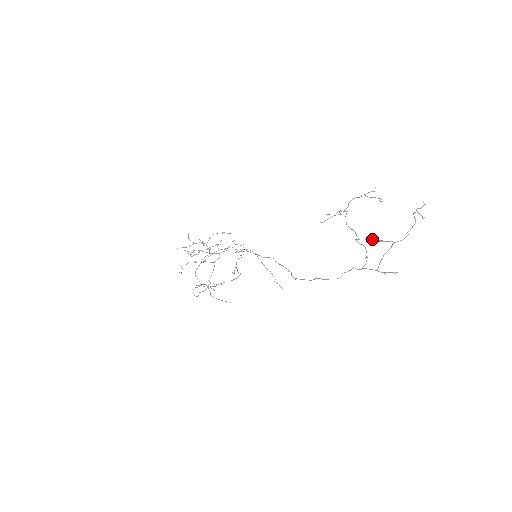
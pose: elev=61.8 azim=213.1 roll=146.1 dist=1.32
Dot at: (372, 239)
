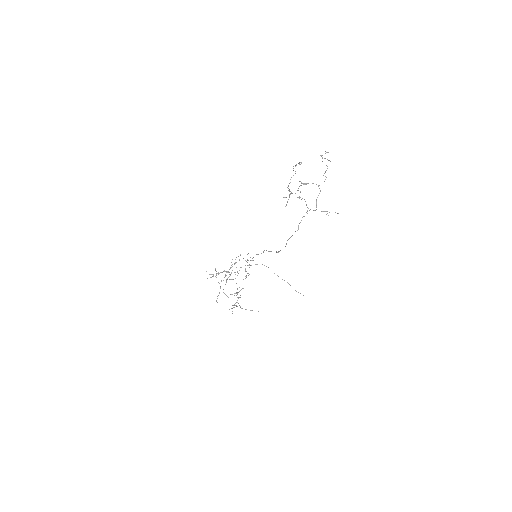
Dot at: (299, 186)
